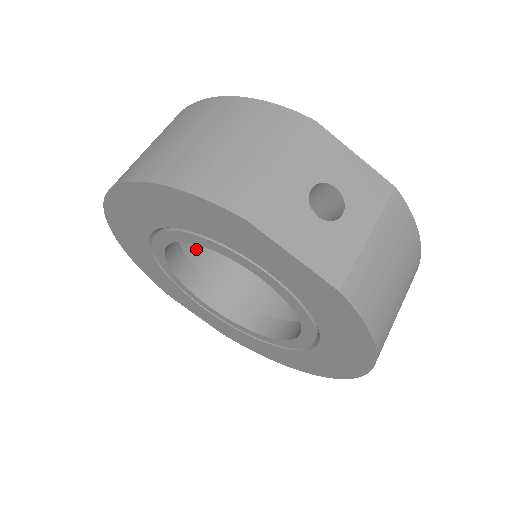
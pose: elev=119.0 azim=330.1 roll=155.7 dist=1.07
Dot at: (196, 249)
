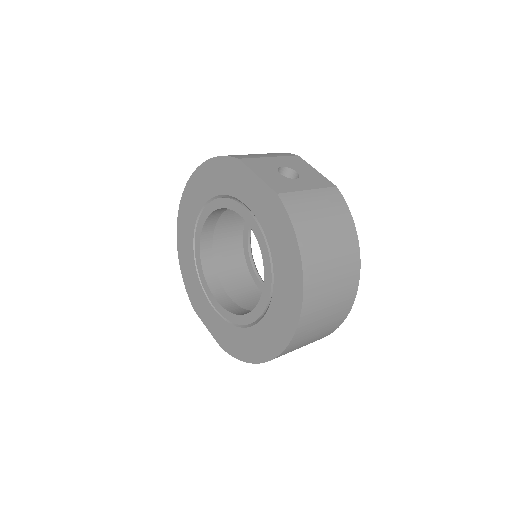
Dot at: (224, 271)
